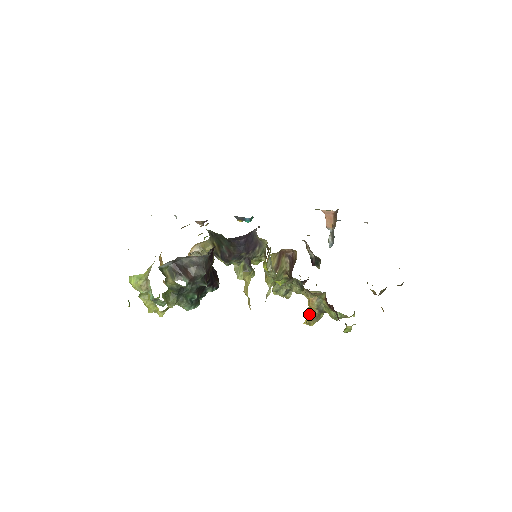
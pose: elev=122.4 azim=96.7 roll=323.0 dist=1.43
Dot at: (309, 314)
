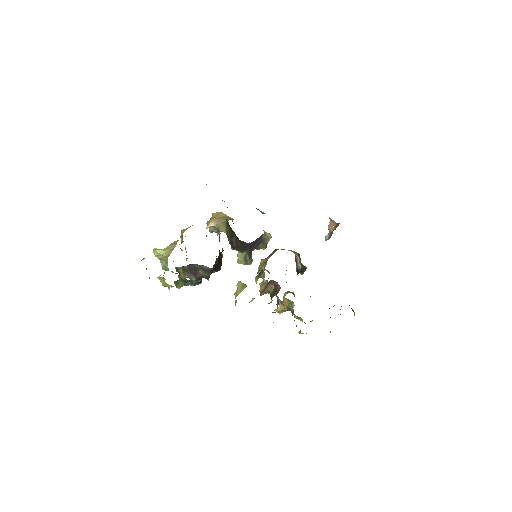
Dot at: (280, 308)
